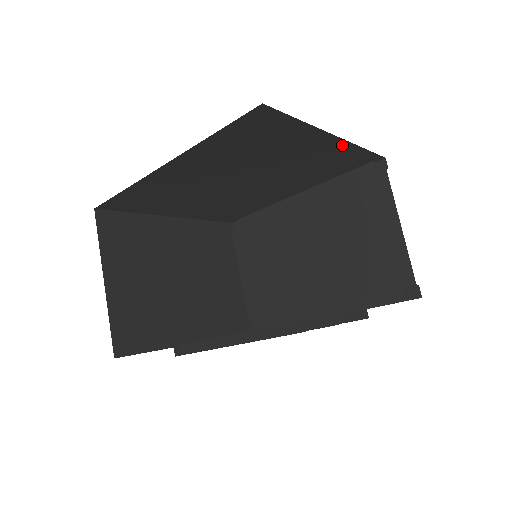
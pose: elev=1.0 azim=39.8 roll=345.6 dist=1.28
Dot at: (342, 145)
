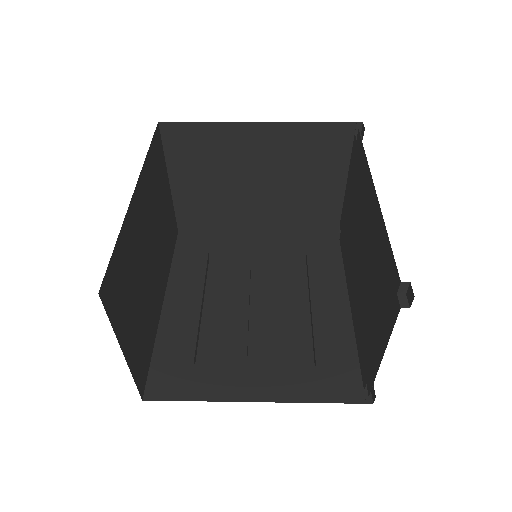
Dot at: occluded
